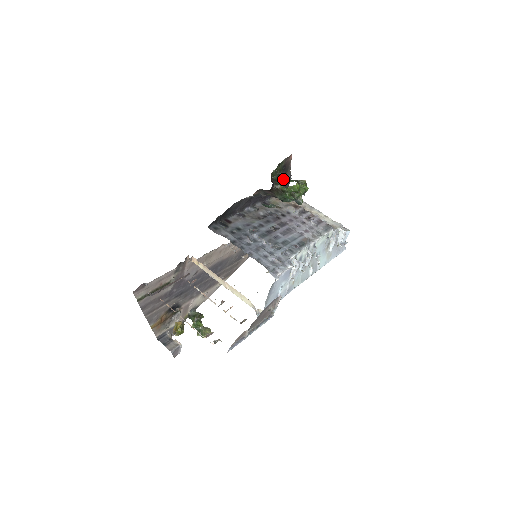
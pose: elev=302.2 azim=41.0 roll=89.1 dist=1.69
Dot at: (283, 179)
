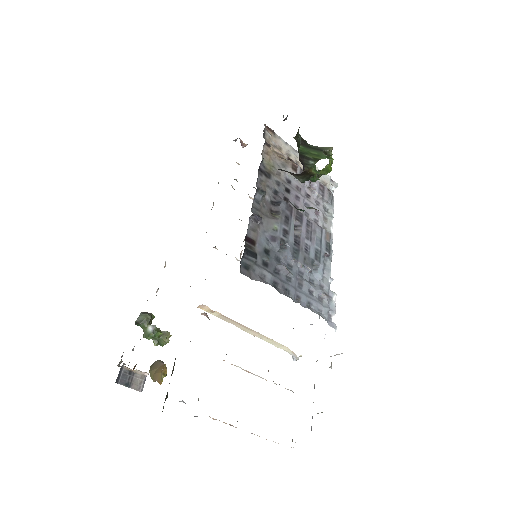
Dot at: (309, 150)
